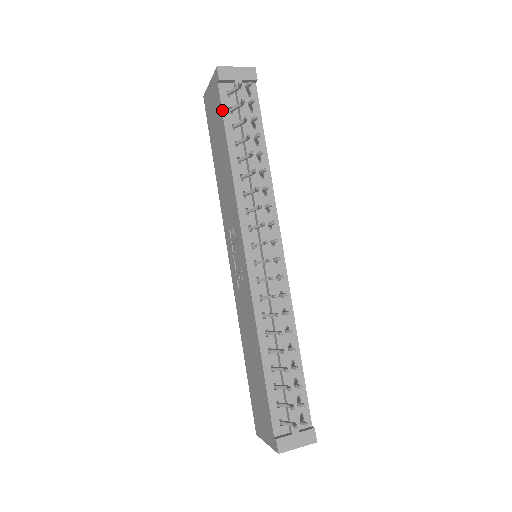
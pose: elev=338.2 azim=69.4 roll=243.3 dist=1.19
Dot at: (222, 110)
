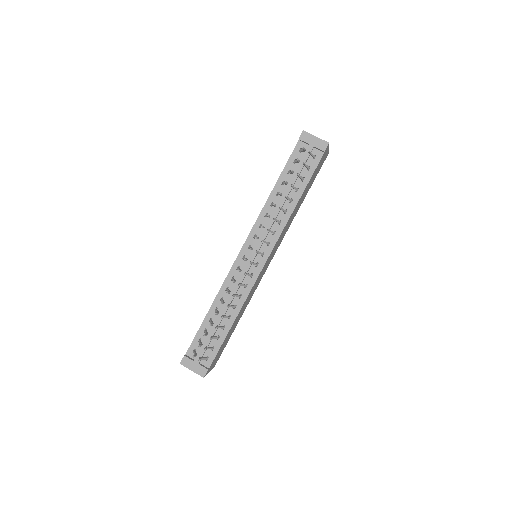
Dot at: (289, 158)
